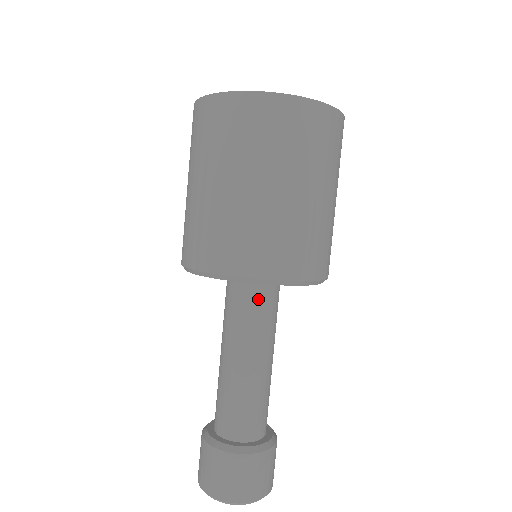
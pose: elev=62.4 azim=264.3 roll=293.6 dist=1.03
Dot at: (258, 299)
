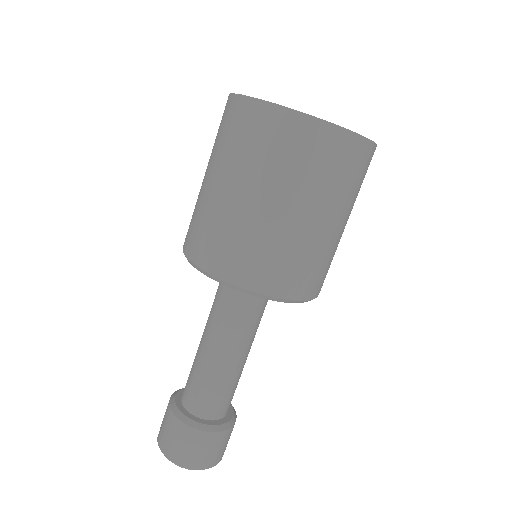
Dot at: (250, 301)
